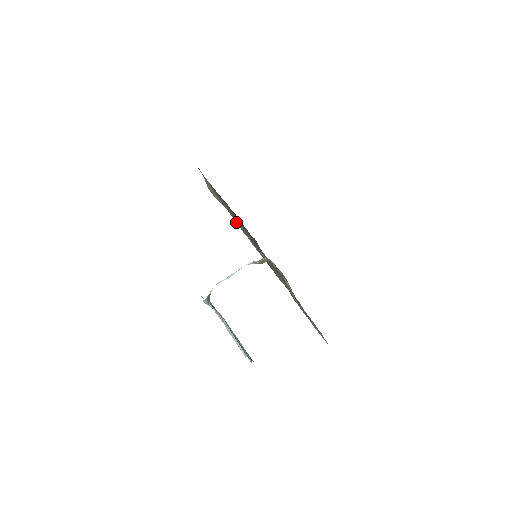
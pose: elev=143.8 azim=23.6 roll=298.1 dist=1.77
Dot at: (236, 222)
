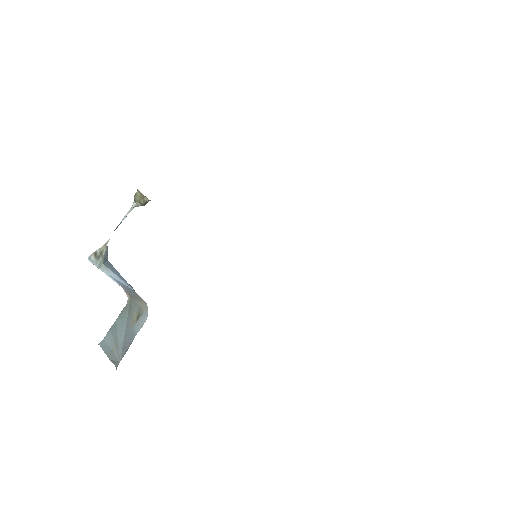
Dot at: occluded
